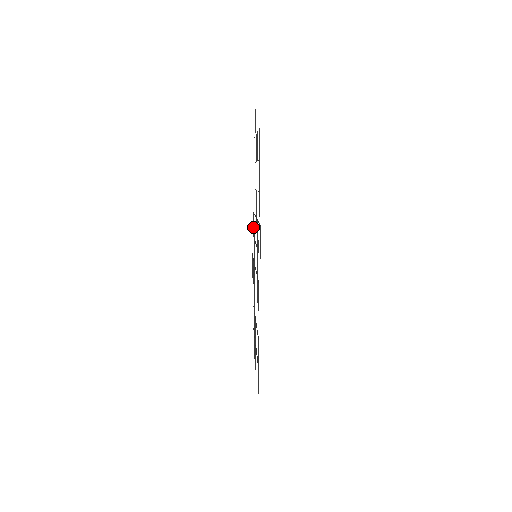
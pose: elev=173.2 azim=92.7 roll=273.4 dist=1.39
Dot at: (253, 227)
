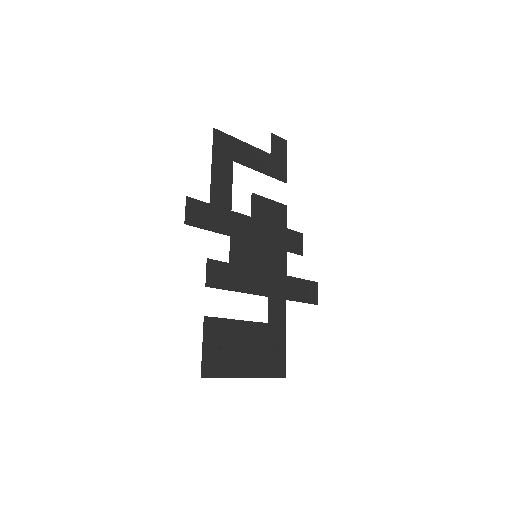
Dot at: (286, 242)
